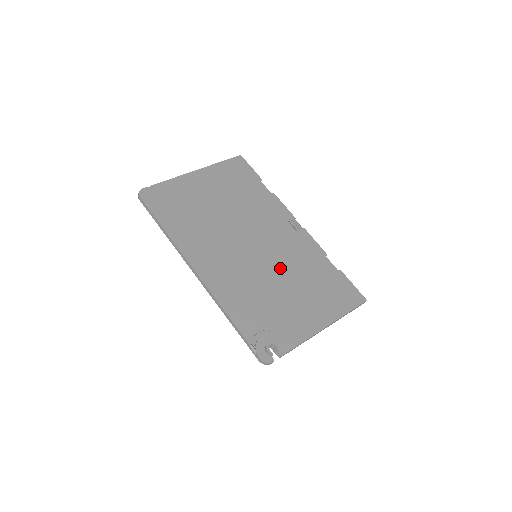
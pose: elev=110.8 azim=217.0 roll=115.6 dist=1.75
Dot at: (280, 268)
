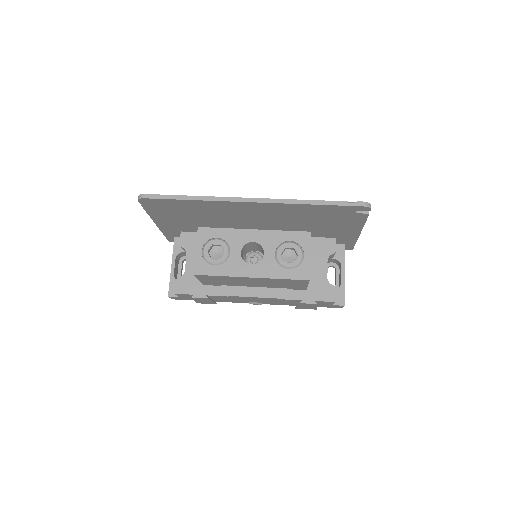
Dot at: occluded
